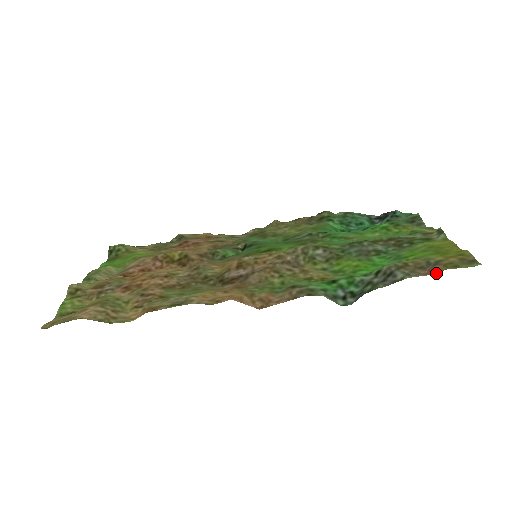
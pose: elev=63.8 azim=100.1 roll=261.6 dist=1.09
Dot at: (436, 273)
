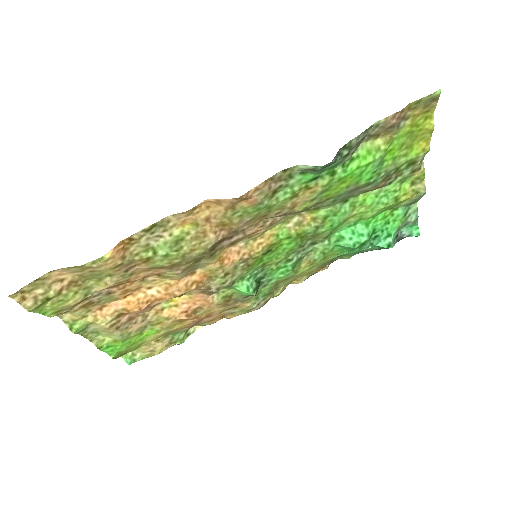
Dot at: (401, 110)
